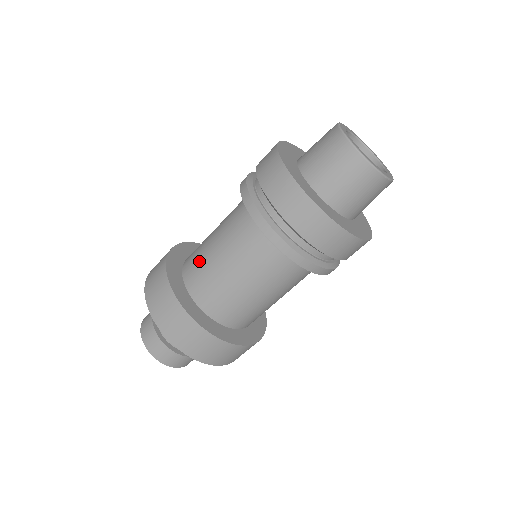
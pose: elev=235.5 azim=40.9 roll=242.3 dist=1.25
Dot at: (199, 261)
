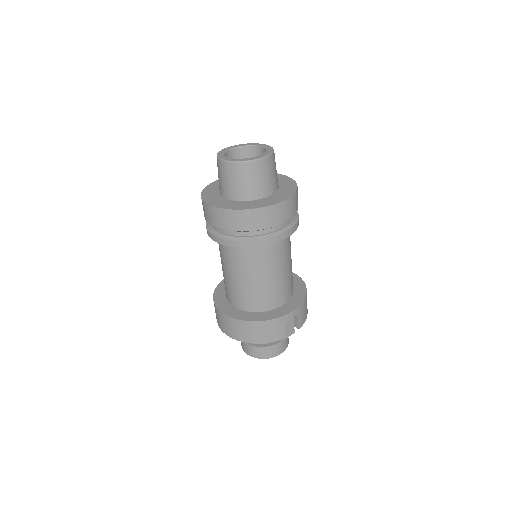
Dot at: occluded
